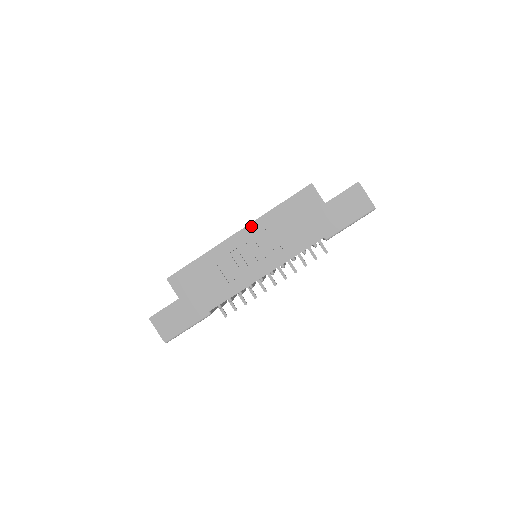
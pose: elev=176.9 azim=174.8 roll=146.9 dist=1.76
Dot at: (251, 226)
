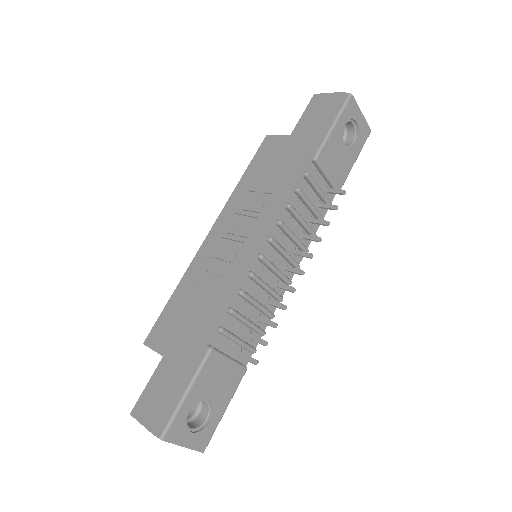
Dot at: (221, 216)
